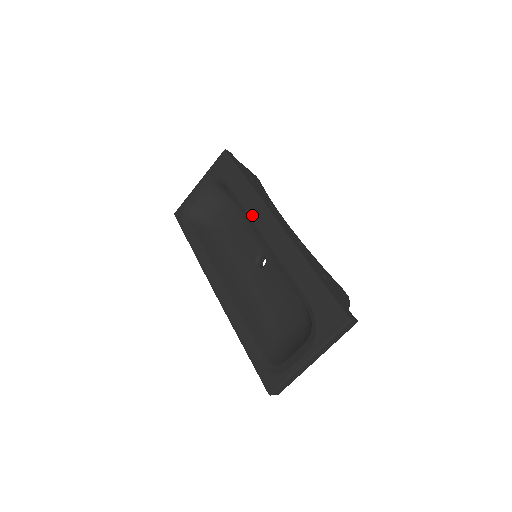
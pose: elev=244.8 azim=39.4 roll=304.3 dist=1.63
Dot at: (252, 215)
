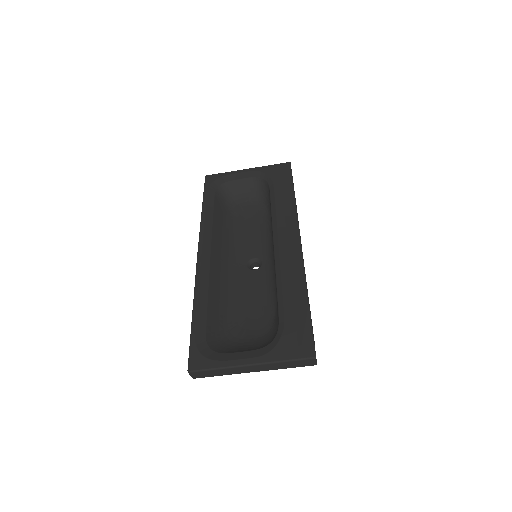
Dot at: (280, 222)
